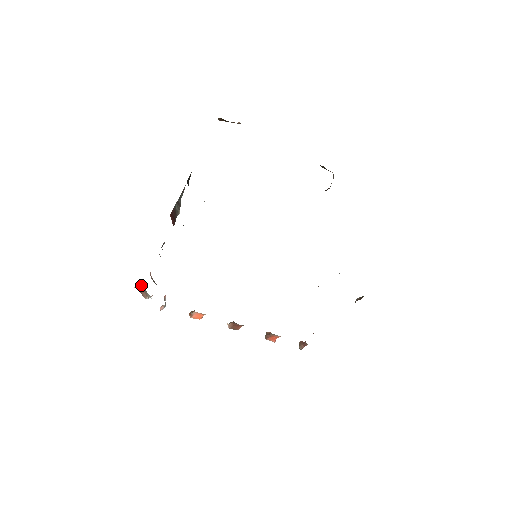
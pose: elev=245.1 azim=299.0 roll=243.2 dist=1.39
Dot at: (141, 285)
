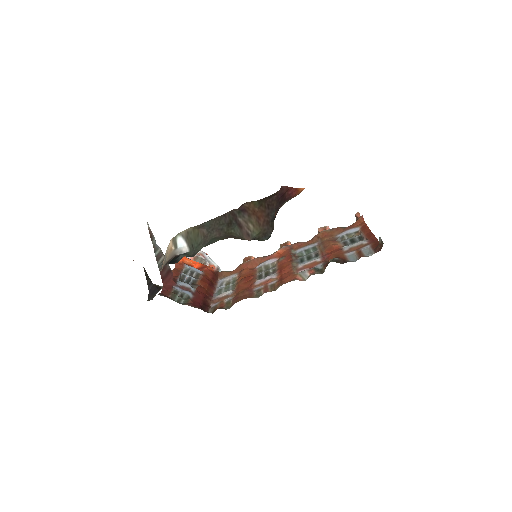
Dot at: occluded
